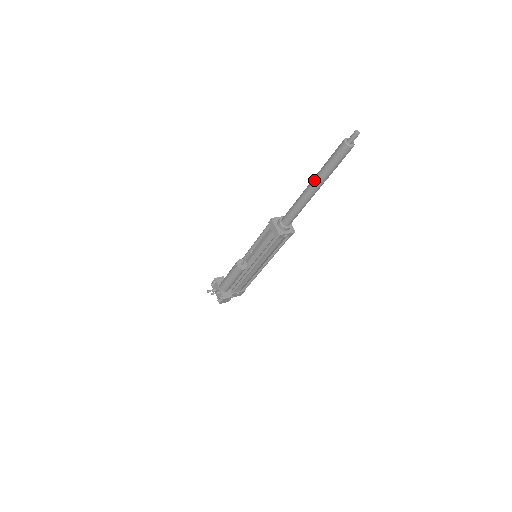
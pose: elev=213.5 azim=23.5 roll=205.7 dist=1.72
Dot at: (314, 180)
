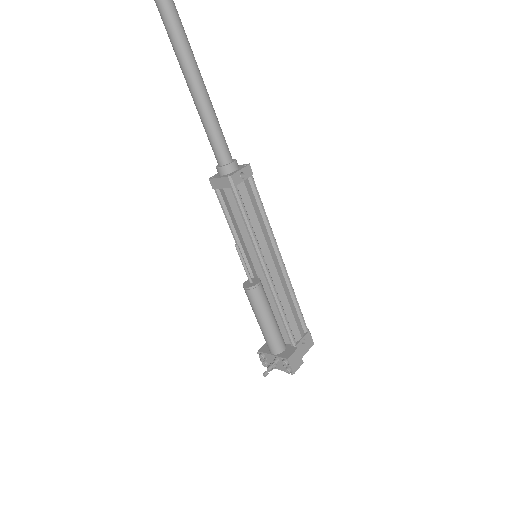
Dot at: (178, 59)
